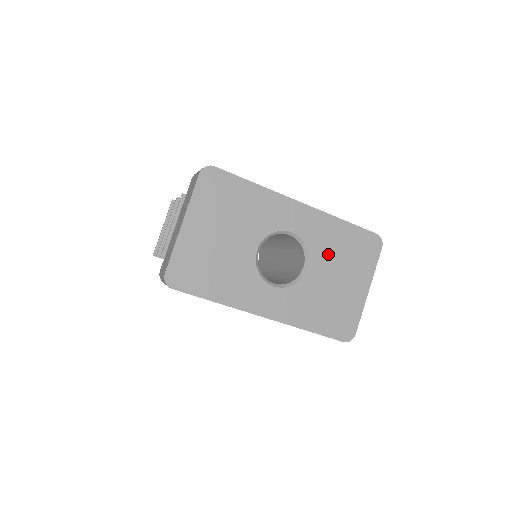
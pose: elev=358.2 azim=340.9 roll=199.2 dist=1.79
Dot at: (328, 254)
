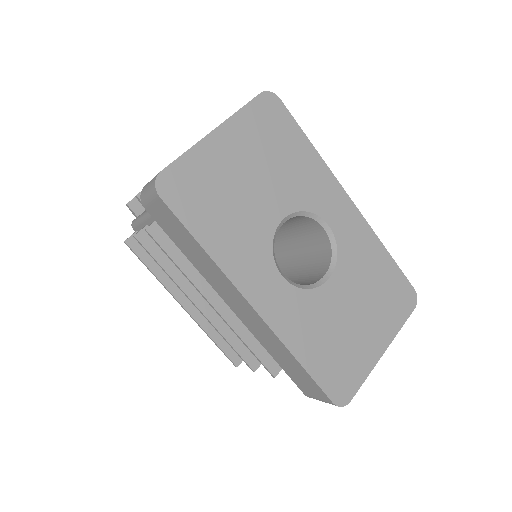
Dot at: (357, 278)
